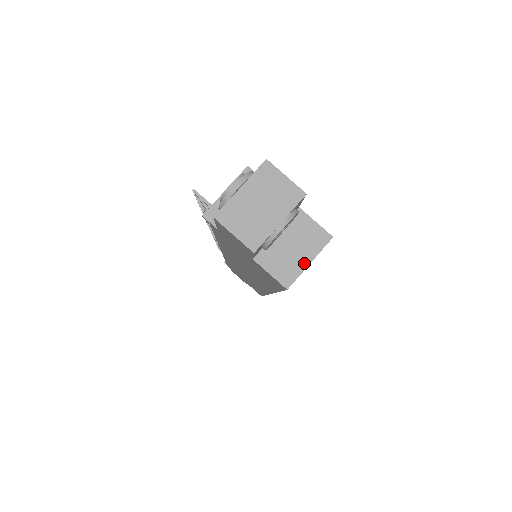
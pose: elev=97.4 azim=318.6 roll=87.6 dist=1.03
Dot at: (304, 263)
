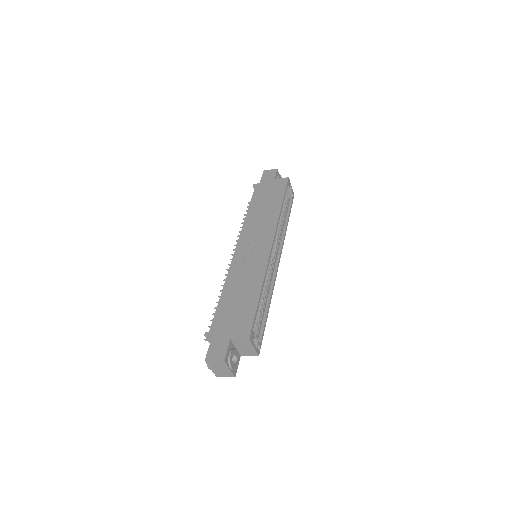
Dot at: (253, 349)
